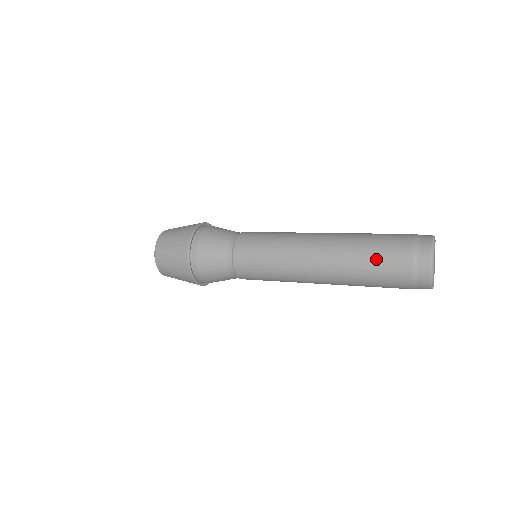
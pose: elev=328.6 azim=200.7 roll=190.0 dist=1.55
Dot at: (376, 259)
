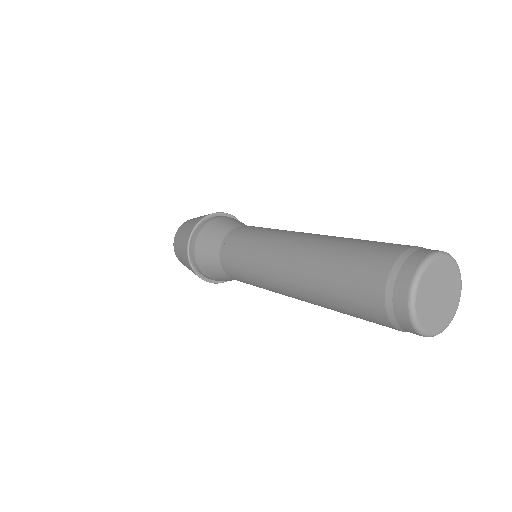
Dot at: (353, 255)
